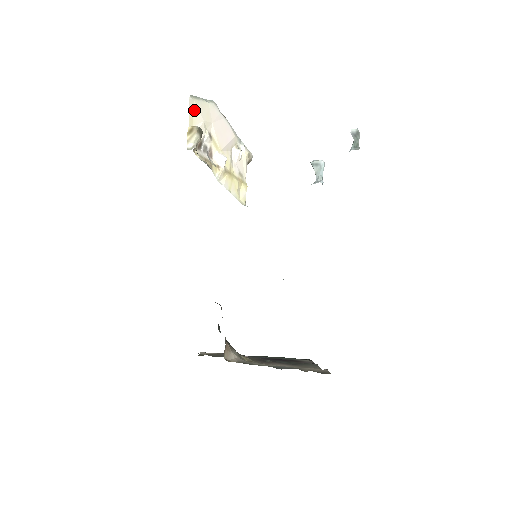
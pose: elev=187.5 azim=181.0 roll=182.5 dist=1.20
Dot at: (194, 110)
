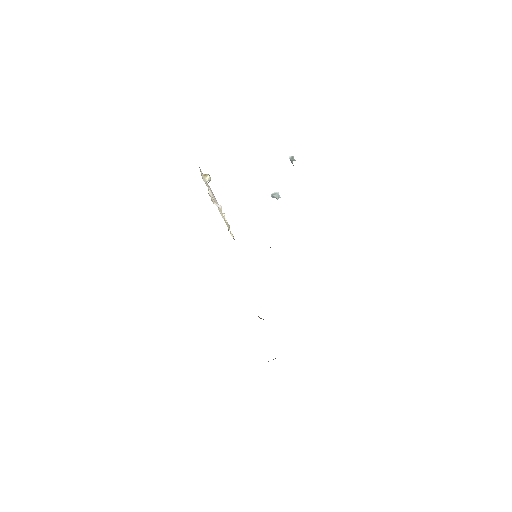
Dot at: (202, 174)
